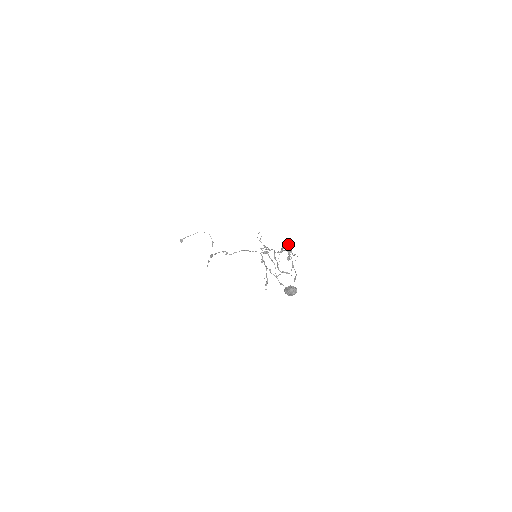
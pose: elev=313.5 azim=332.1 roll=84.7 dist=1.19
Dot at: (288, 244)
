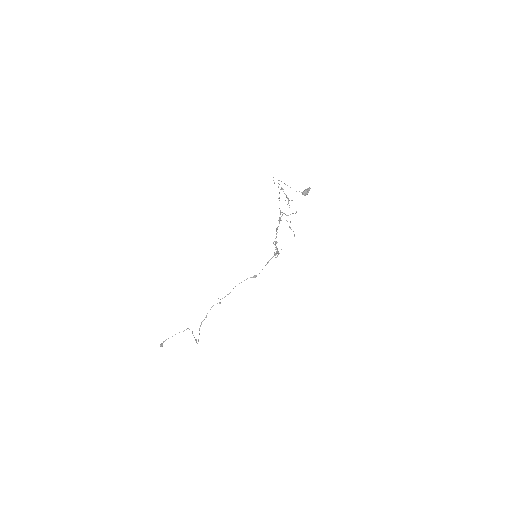
Dot at: occluded
